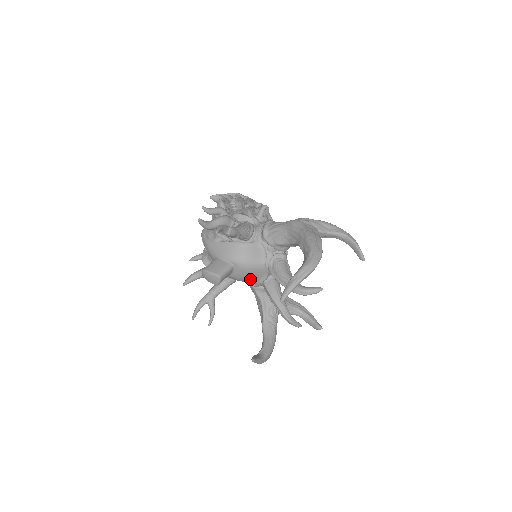
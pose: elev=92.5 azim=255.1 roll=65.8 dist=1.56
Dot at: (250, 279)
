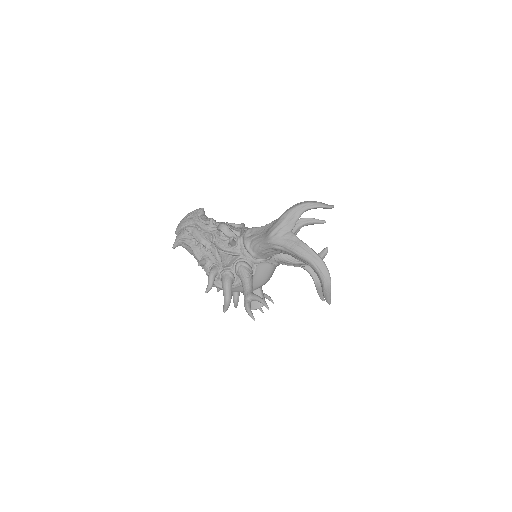
Dot at: occluded
